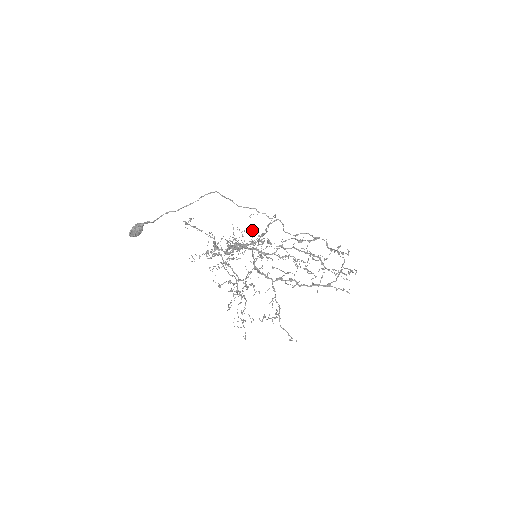
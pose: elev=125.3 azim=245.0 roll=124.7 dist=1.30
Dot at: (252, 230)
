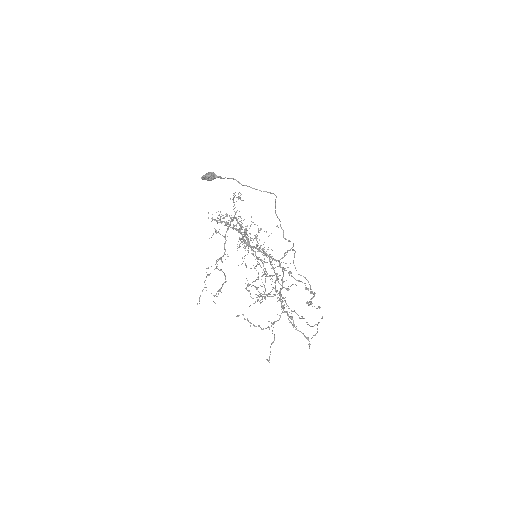
Dot at: occluded
